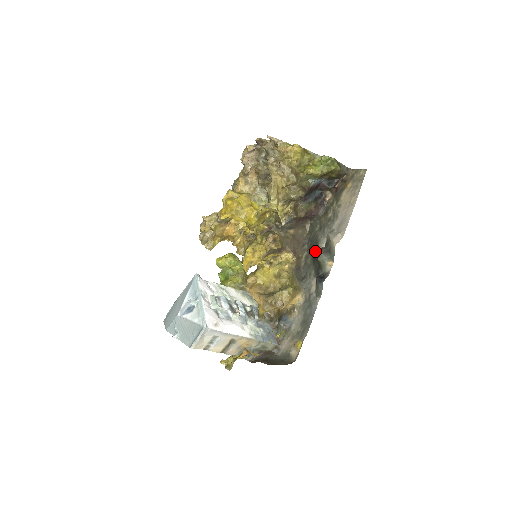
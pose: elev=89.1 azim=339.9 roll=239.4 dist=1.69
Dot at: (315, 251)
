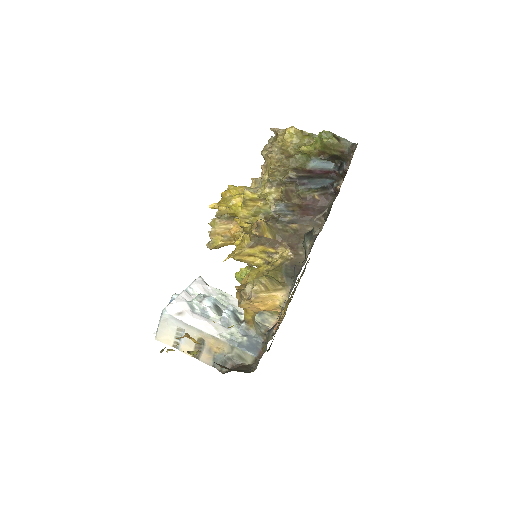
Dot at: occluded
